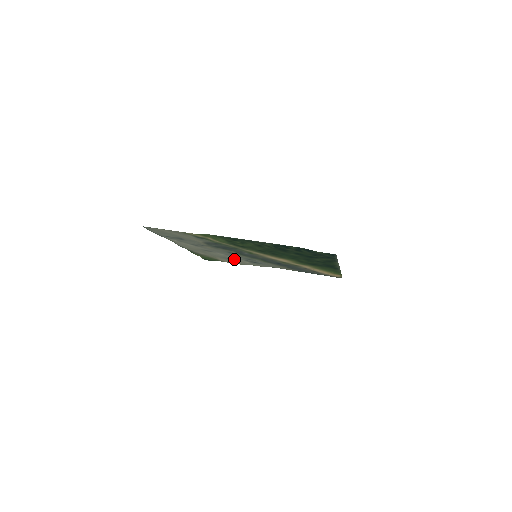
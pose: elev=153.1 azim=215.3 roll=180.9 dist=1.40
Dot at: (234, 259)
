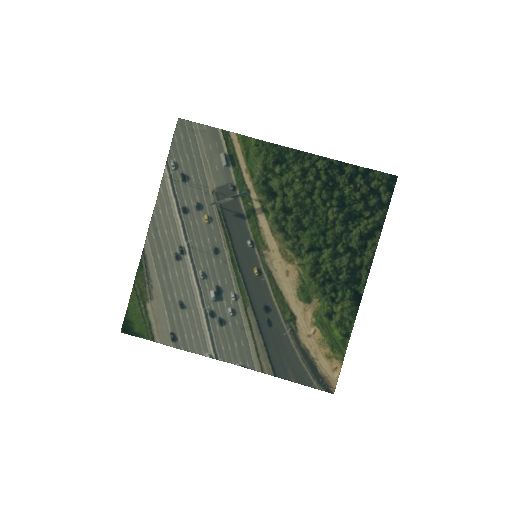
Dot at: (192, 305)
